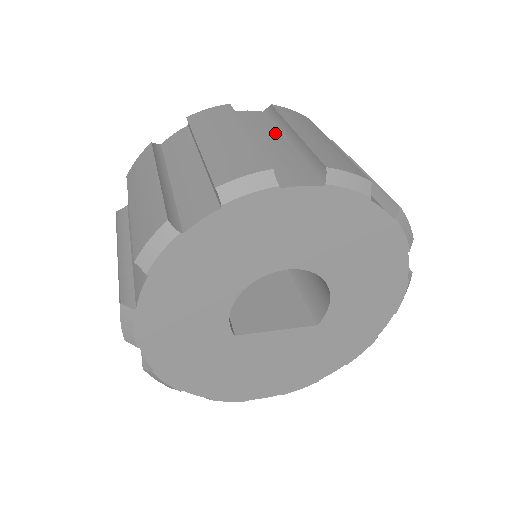
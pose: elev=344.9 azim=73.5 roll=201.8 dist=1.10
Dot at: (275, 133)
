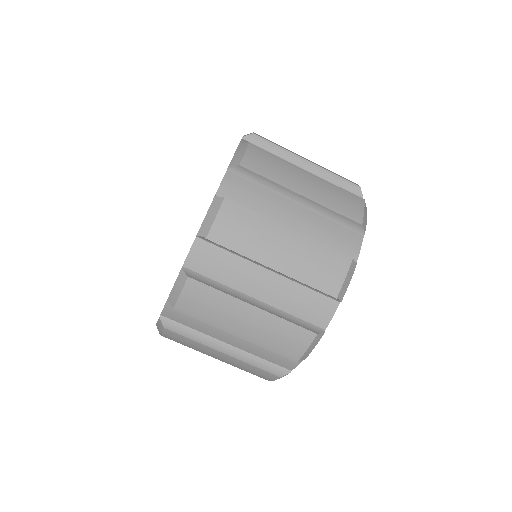
Dot at: (277, 199)
